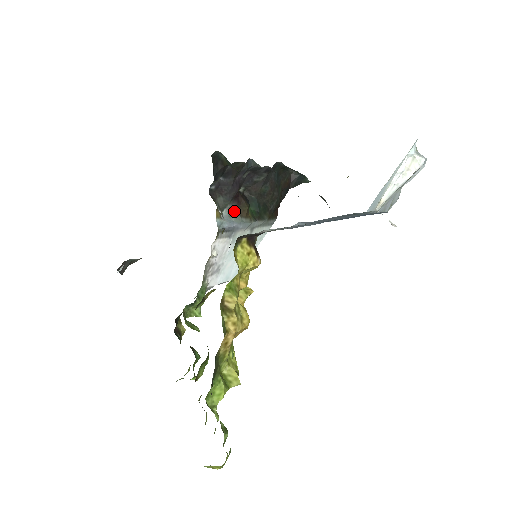
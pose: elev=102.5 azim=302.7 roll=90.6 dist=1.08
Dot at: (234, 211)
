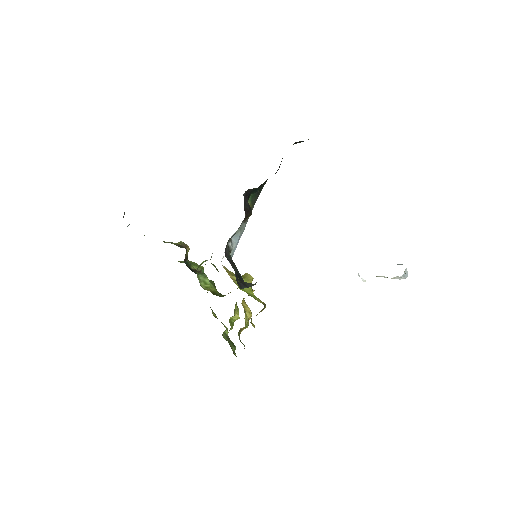
Dot at: (240, 226)
